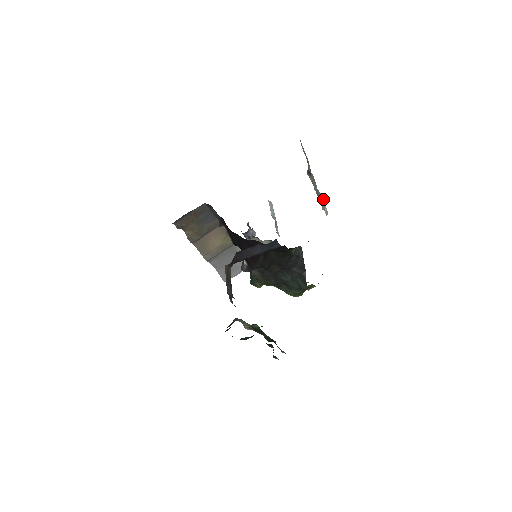
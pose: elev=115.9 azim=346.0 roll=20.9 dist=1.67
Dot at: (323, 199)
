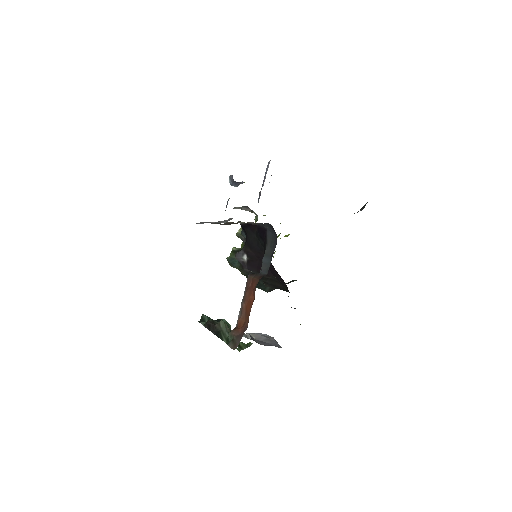
Dot at: occluded
